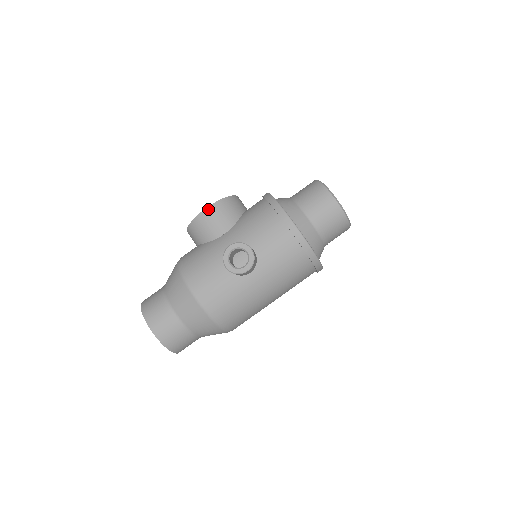
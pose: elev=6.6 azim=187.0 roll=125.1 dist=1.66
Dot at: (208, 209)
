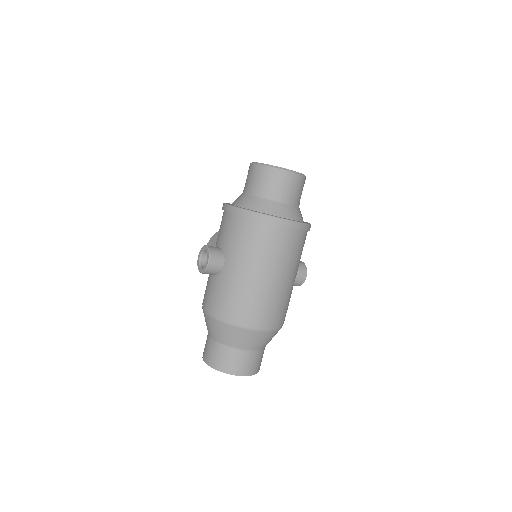
Dot at: occluded
